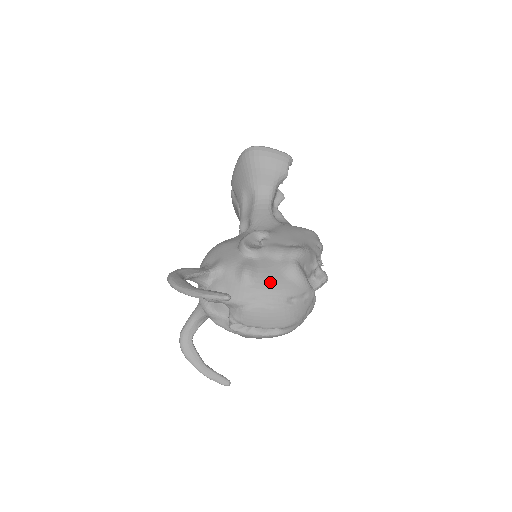
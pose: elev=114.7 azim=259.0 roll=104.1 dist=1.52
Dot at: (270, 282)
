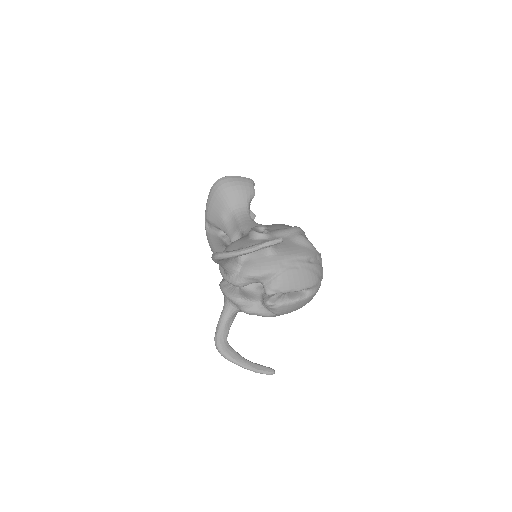
Dot at: (290, 249)
